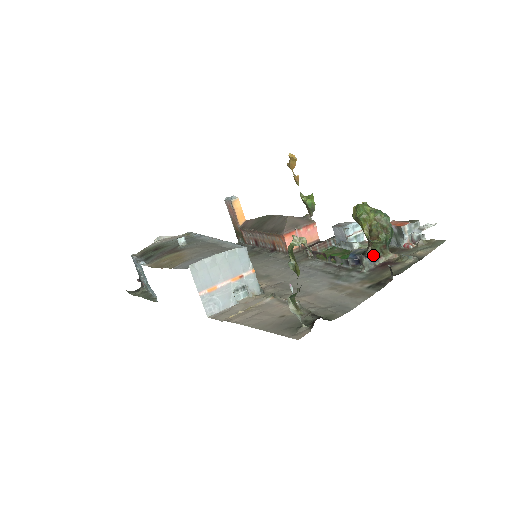
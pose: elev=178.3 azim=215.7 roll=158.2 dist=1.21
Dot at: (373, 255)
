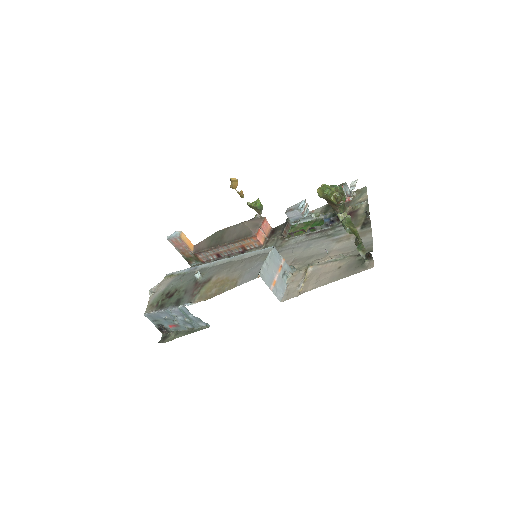
Dot at: (341, 213)
